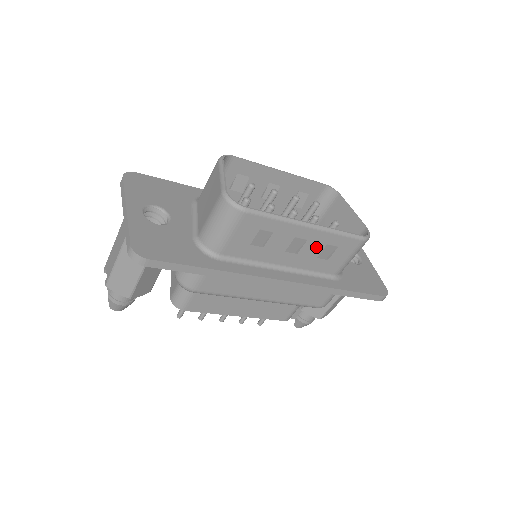
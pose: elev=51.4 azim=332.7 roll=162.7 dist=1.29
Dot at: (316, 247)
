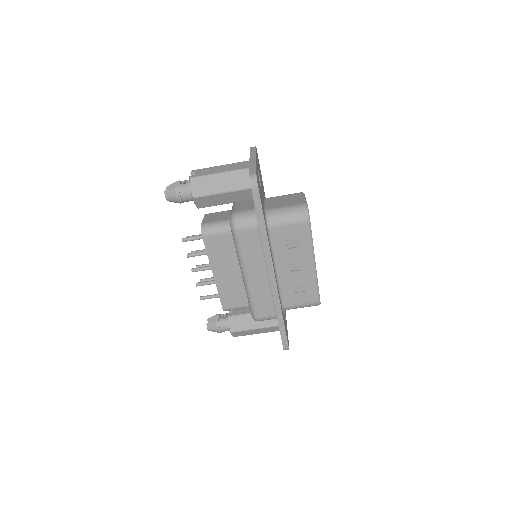
Dot at: (301, 279)
